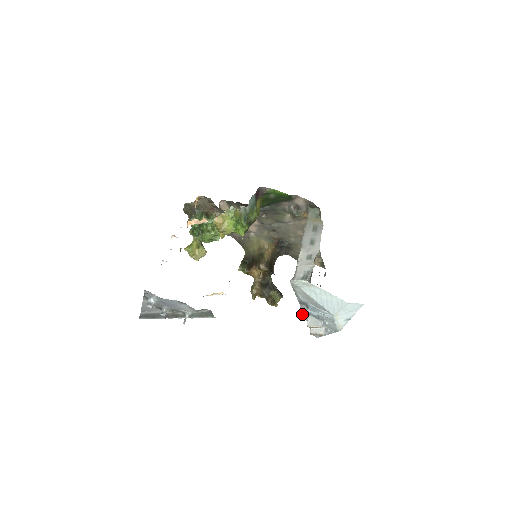
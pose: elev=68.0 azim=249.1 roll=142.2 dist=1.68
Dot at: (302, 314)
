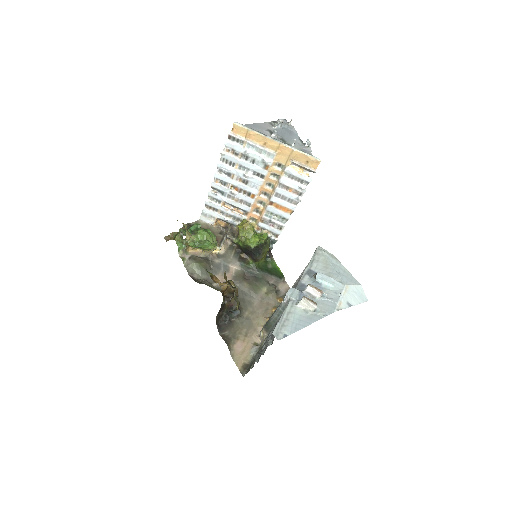
Dot at: (295, 288)
